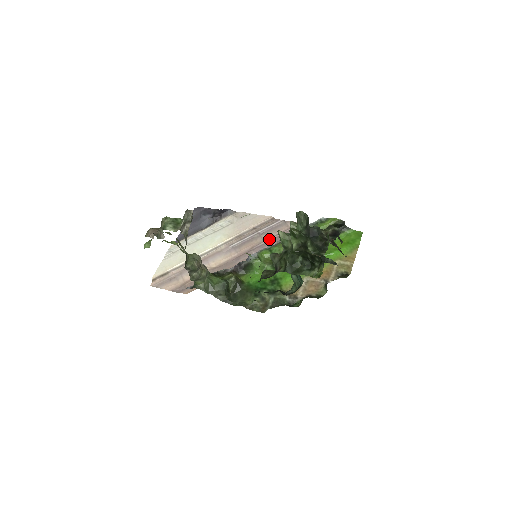
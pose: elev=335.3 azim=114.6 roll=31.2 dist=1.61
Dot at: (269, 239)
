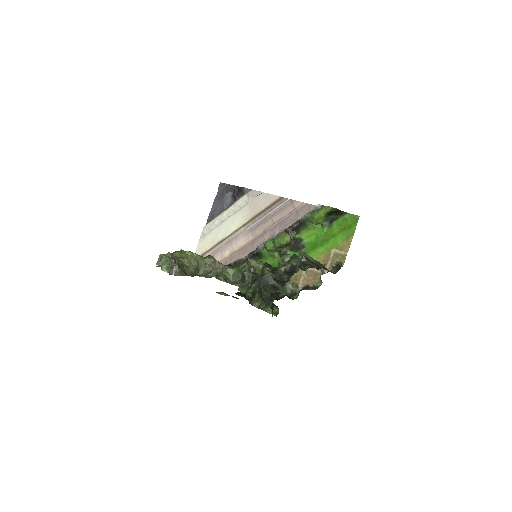
Dot at: (278, 221)
